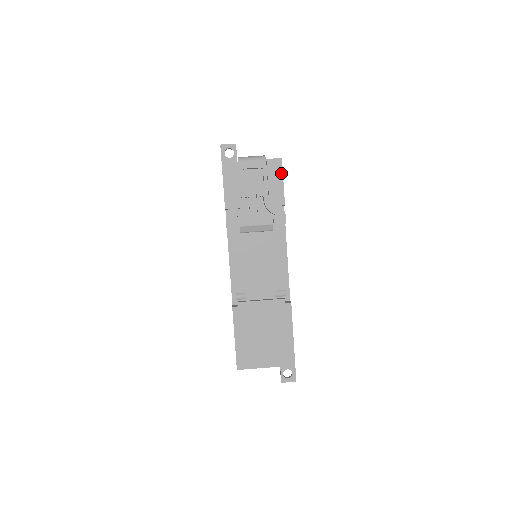
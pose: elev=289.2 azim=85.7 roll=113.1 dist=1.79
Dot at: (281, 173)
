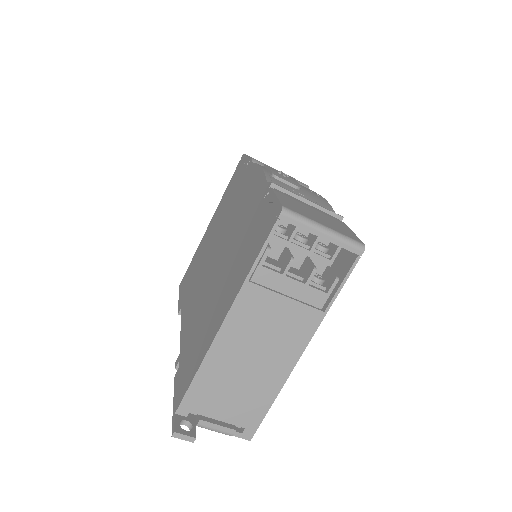
Dot at: occluded
